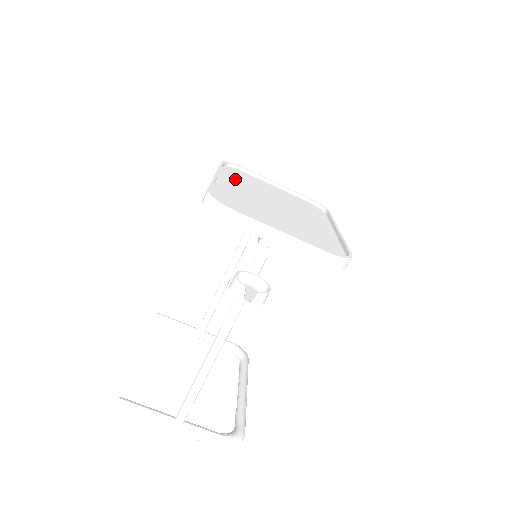
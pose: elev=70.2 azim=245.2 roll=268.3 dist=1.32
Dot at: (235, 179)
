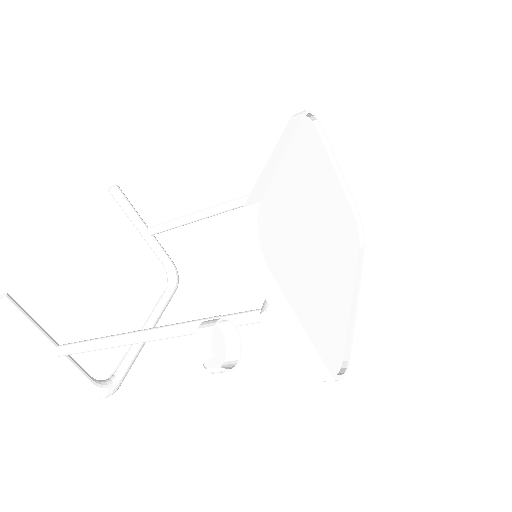
Dot at: (303, 156)
